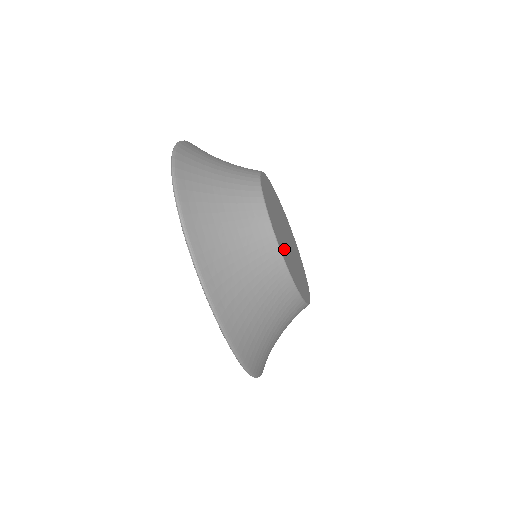
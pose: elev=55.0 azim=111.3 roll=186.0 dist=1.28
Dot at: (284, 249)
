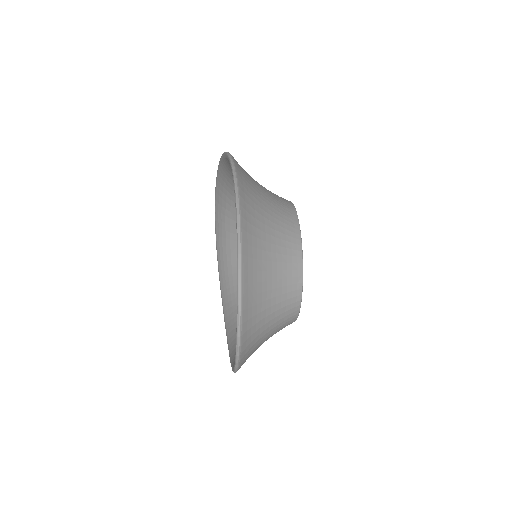
Dot at: occluded
